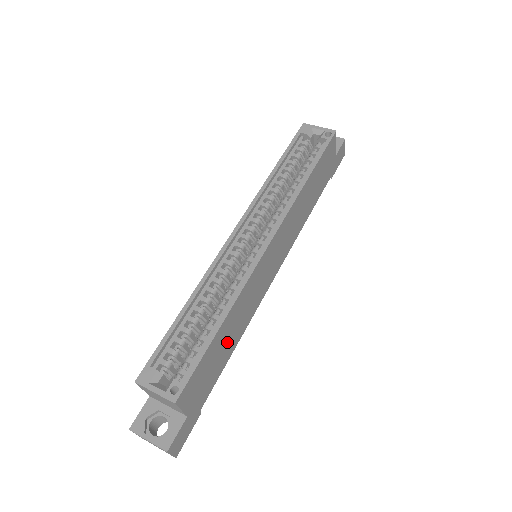
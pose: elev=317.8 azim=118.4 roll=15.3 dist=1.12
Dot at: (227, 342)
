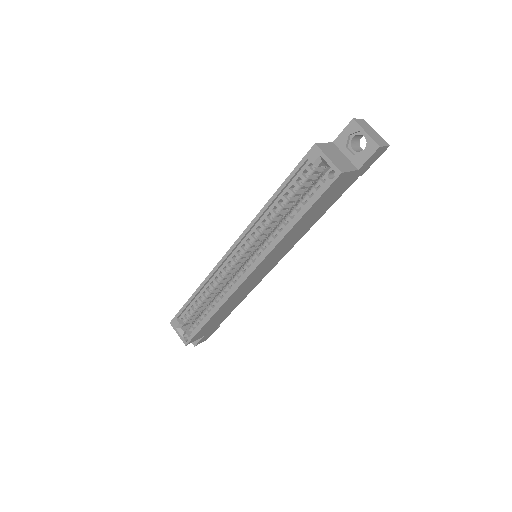
Dot at: (227, 310)
